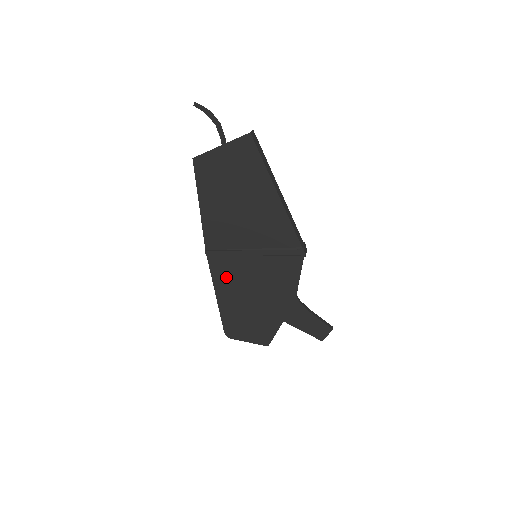
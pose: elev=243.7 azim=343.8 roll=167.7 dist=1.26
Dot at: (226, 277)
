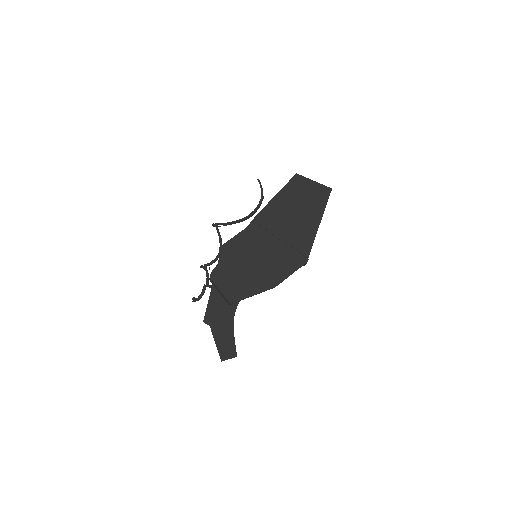
Dot at: (251, 240)
